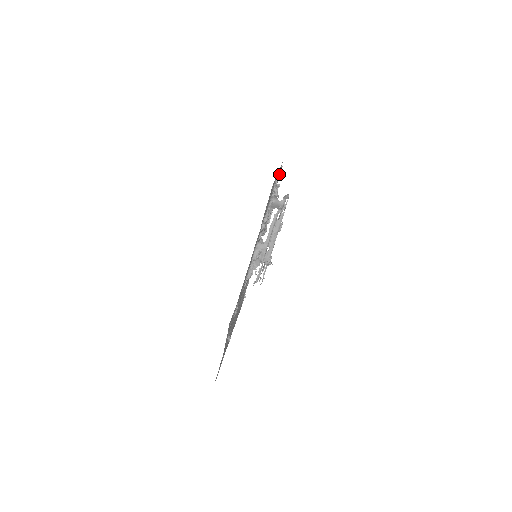
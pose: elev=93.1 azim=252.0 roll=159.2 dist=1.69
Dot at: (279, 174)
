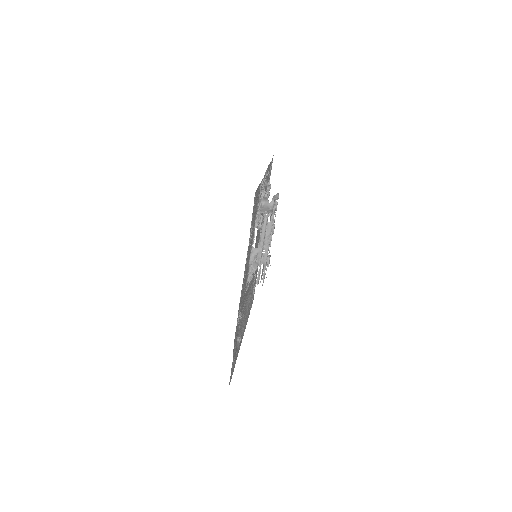
Dot at: (267, 174)
